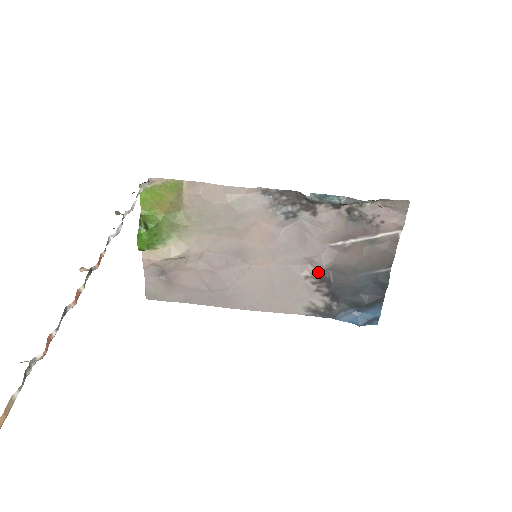
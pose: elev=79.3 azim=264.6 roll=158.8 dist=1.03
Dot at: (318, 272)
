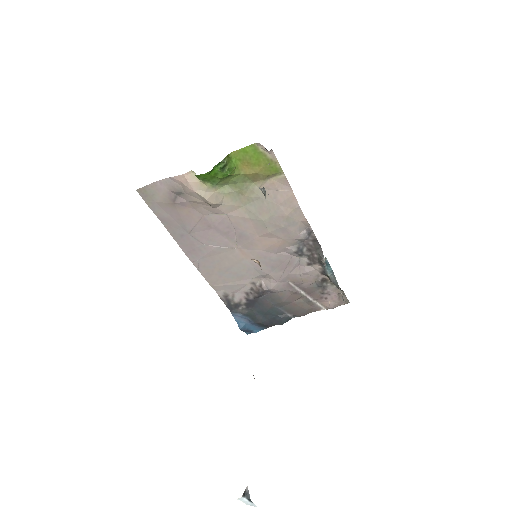
Dot at: (263, 288)
